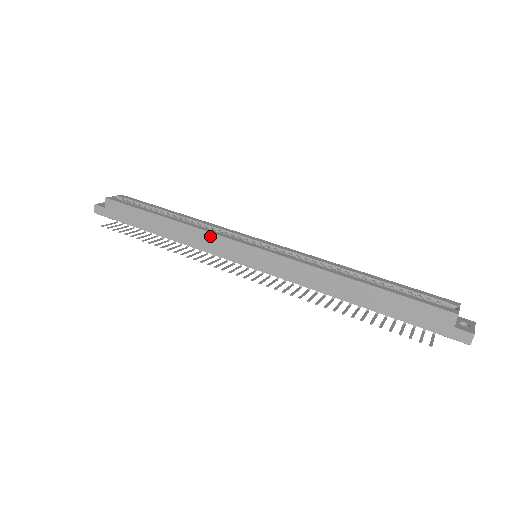
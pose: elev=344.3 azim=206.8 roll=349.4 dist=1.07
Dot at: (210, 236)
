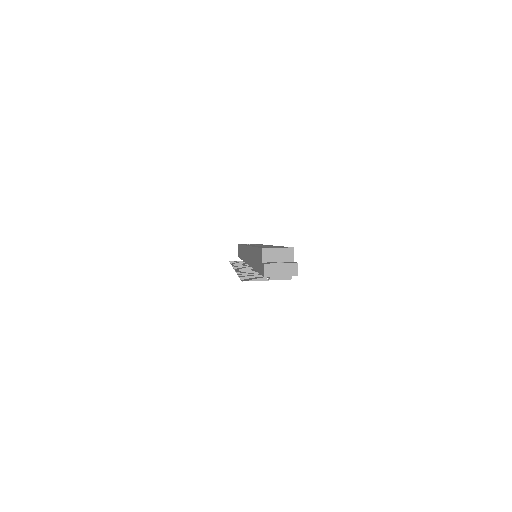
Dot at: occluded
